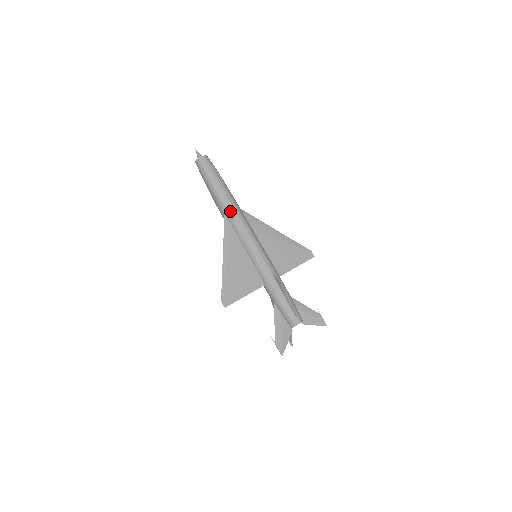
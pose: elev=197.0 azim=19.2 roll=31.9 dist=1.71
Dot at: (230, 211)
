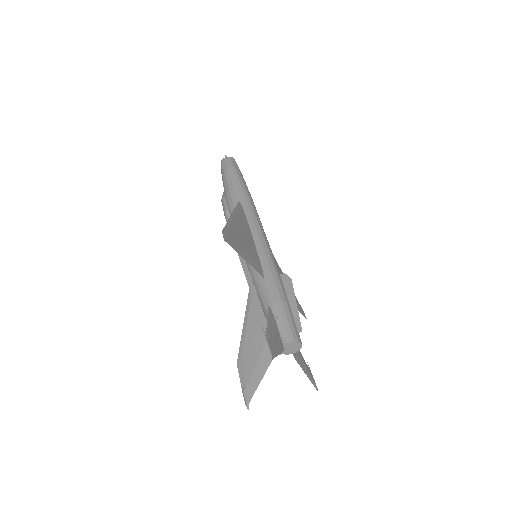
Dot at: (249, 200)
